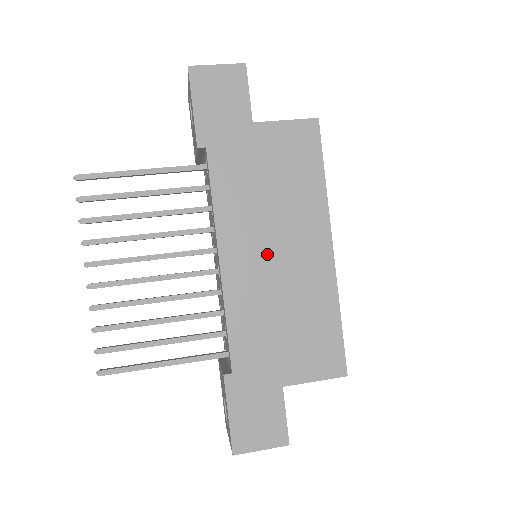
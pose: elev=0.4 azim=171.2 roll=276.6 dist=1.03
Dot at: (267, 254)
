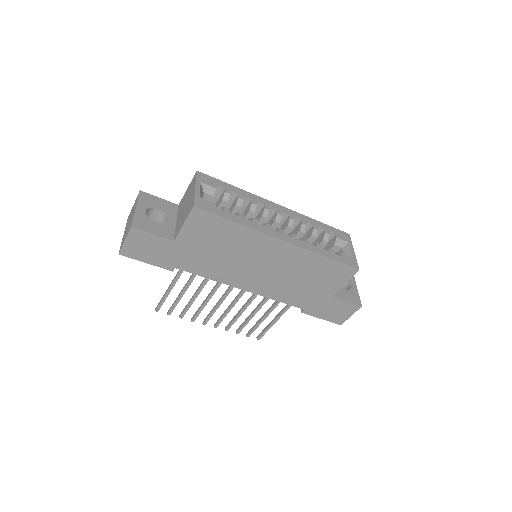
Dot at: (258, 271)
